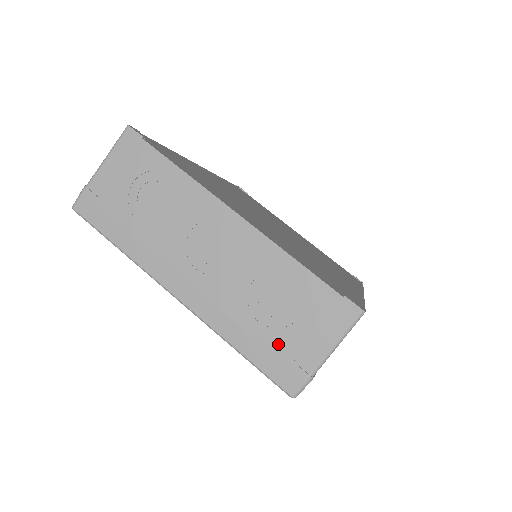
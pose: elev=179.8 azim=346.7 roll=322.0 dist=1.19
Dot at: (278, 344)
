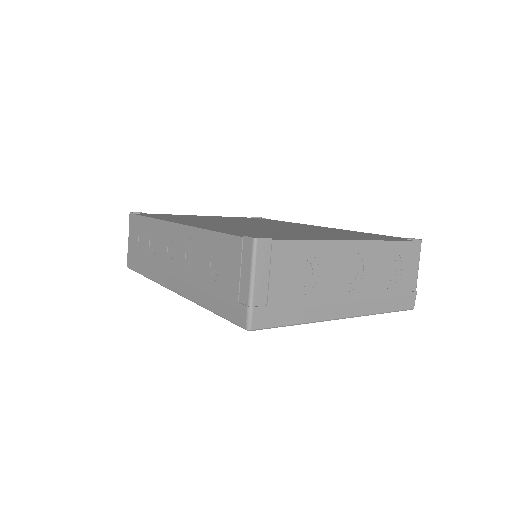
Dot at: (400, 291)
